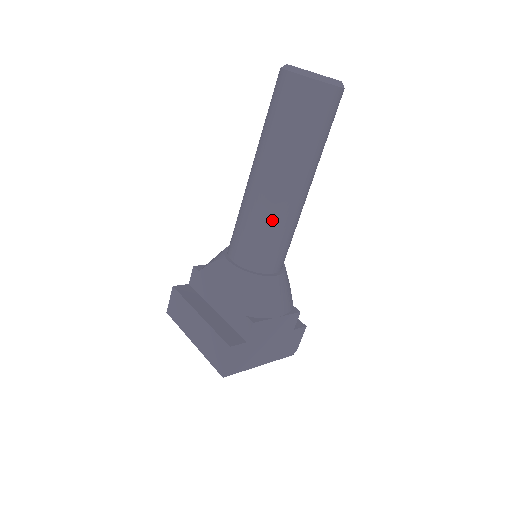
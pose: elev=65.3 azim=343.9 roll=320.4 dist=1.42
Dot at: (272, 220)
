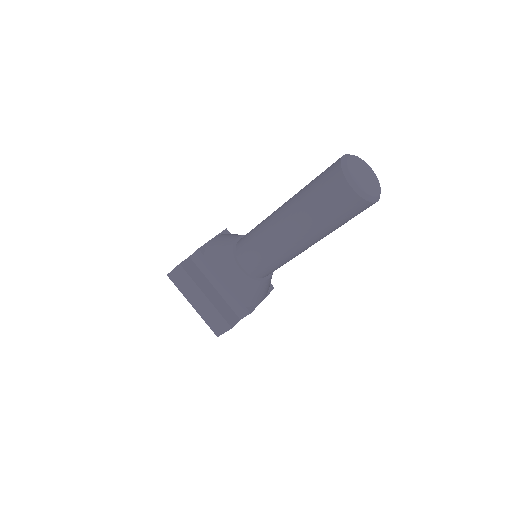
Dot at: (287, 258)
